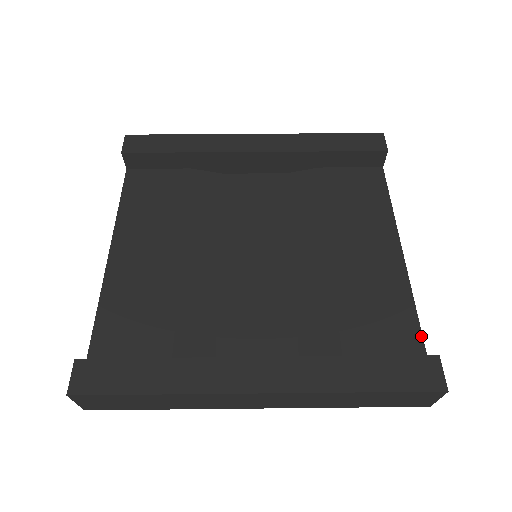
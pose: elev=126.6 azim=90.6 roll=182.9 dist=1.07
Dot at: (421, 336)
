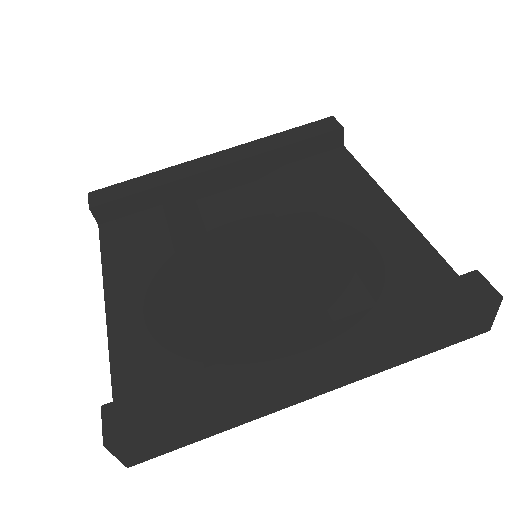
Dot at: (449, 267)
